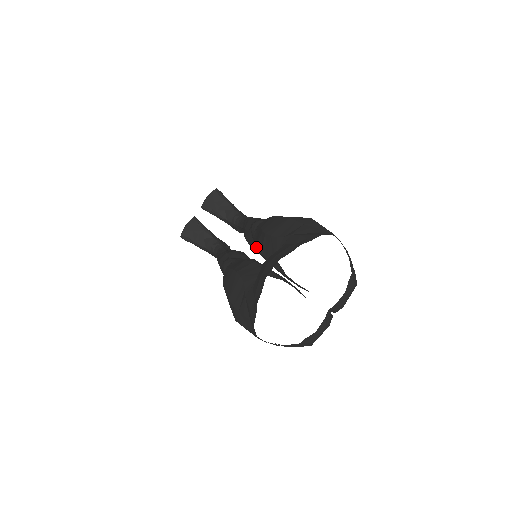
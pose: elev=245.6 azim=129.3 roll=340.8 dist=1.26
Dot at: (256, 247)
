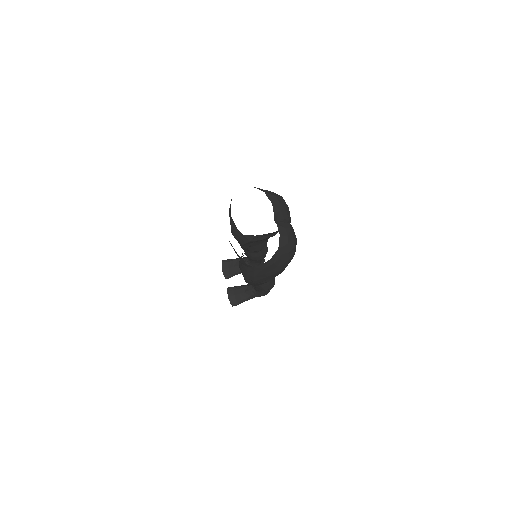
Dot at: (258, 255)
